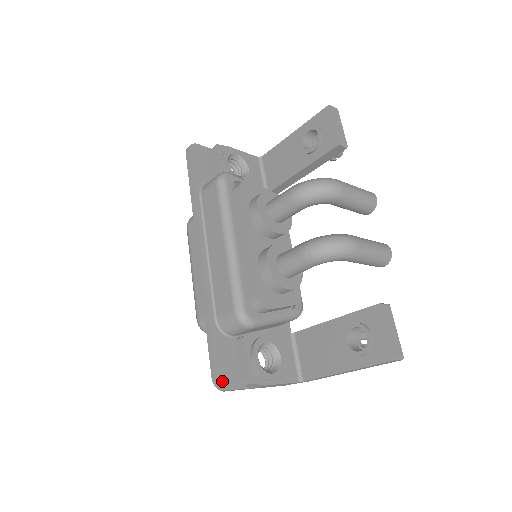
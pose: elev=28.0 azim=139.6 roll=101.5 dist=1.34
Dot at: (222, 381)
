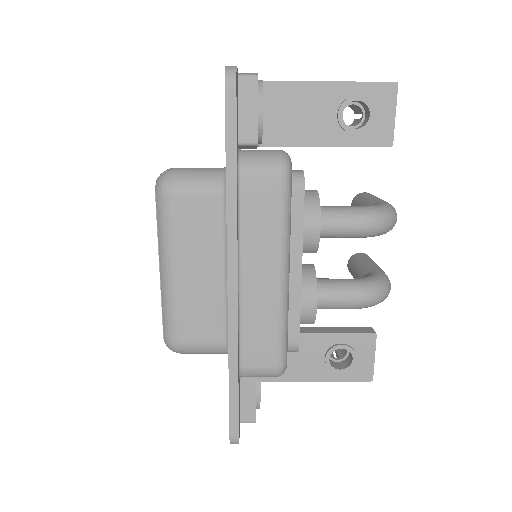
Dot at: occluded
